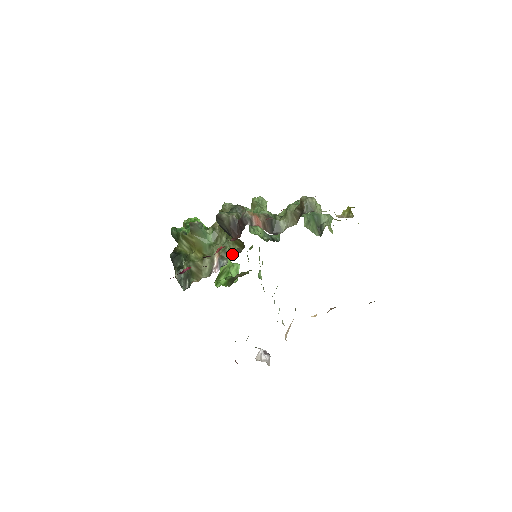
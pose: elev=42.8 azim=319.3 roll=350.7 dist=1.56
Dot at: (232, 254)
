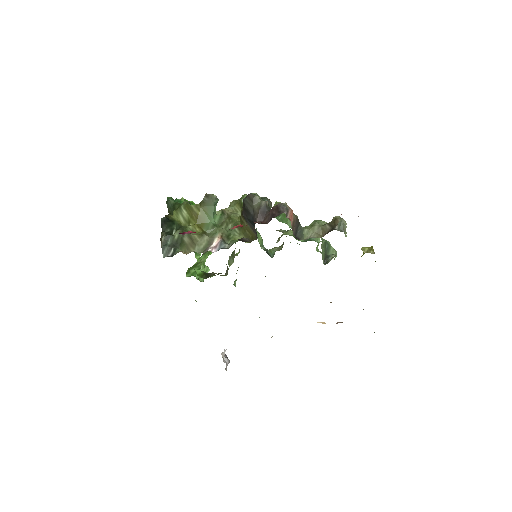
Dot at: (242, 240)
